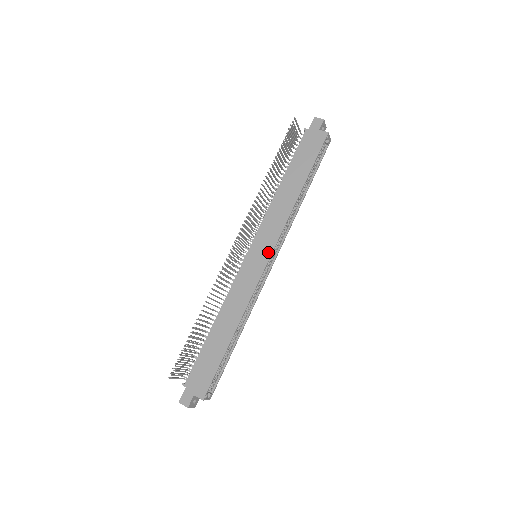
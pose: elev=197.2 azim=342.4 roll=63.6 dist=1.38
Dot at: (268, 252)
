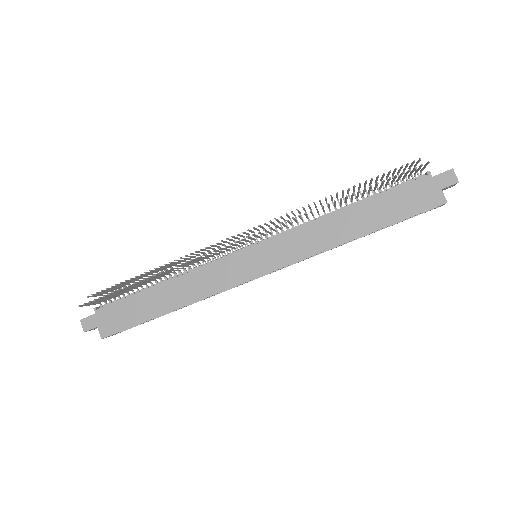
Dot at: (269, 267)
